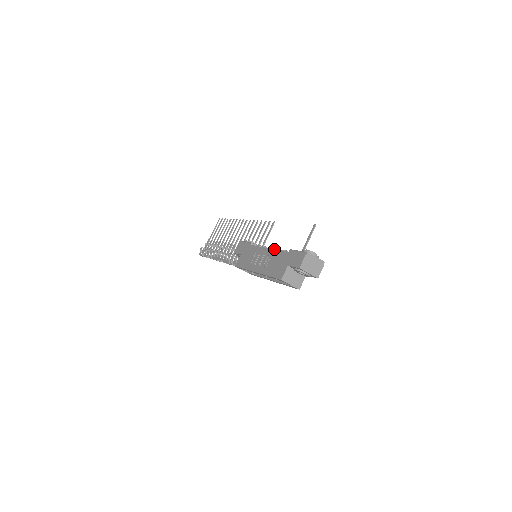
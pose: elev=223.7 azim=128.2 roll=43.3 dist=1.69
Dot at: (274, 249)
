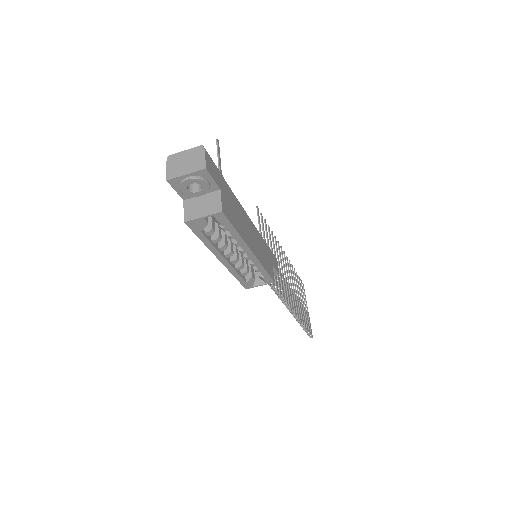
Dot at: occluded
